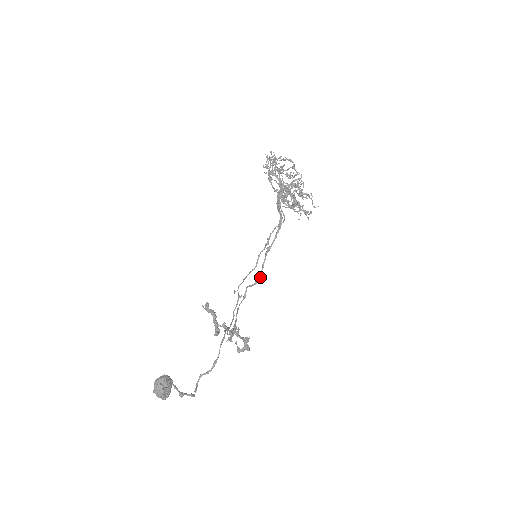
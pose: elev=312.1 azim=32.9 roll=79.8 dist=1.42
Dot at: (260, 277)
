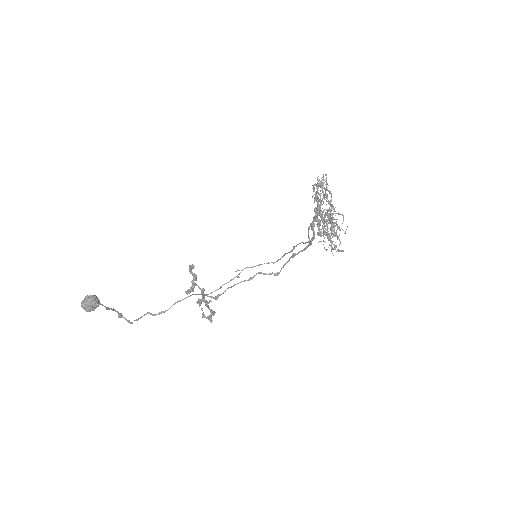
Dot at: (277, 272)
